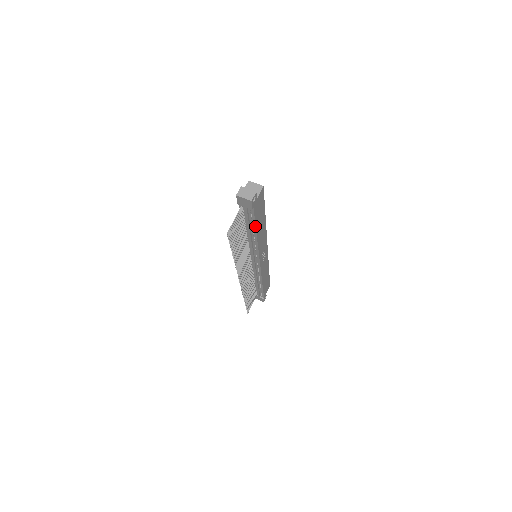
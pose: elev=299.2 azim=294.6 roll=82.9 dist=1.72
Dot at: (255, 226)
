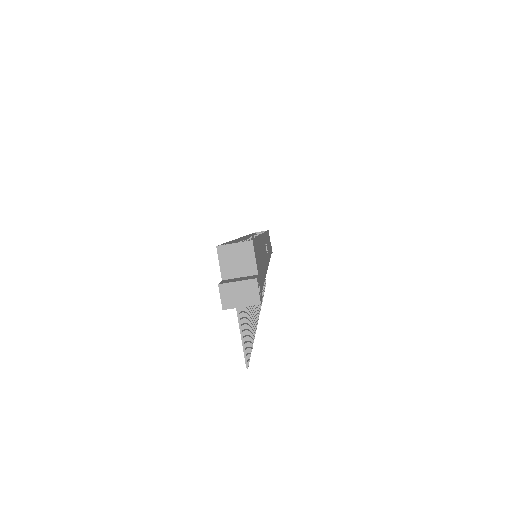
Dot at: occluded
